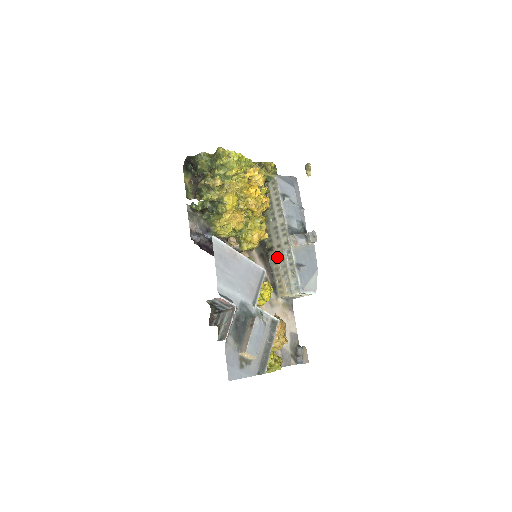
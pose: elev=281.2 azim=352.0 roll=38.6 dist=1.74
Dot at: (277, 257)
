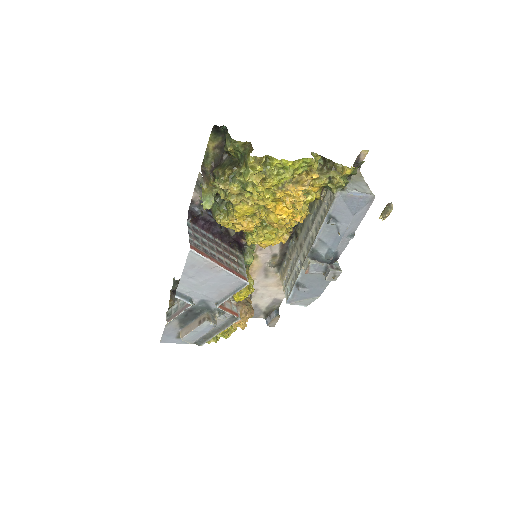
Dot at: (295, 251)
